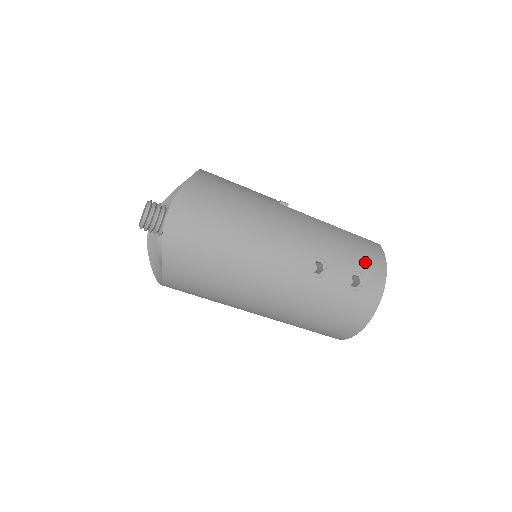
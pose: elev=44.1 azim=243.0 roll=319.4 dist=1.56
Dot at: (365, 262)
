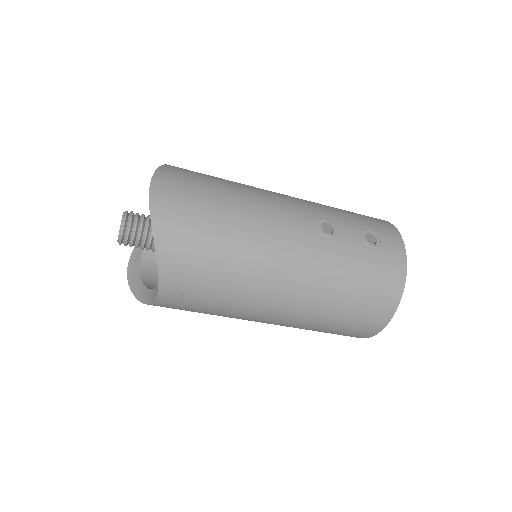
Dot at: (372, 223)
